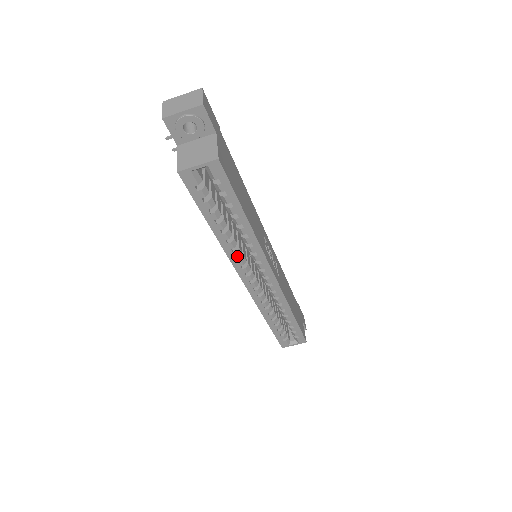
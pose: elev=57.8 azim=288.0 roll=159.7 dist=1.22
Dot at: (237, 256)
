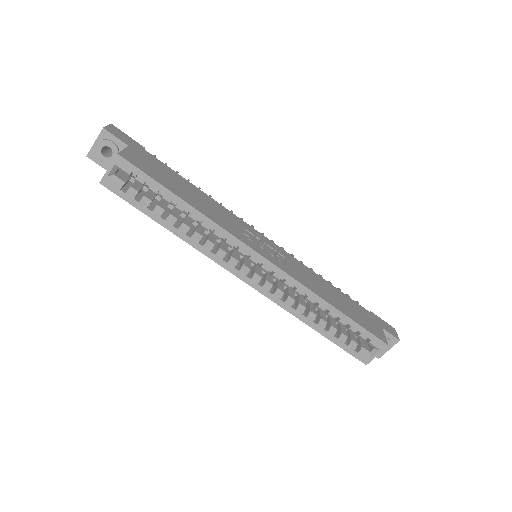
Dot at: (210, 249)
